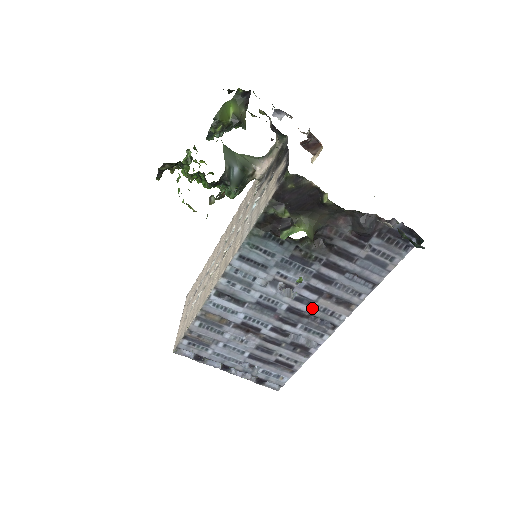
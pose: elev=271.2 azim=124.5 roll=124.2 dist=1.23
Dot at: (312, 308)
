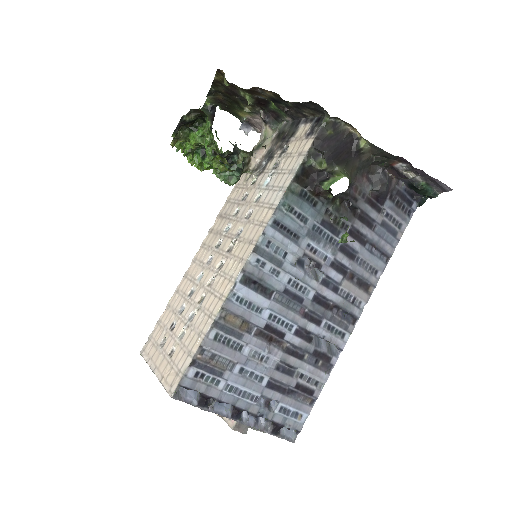
Dot at: (336, 294)
